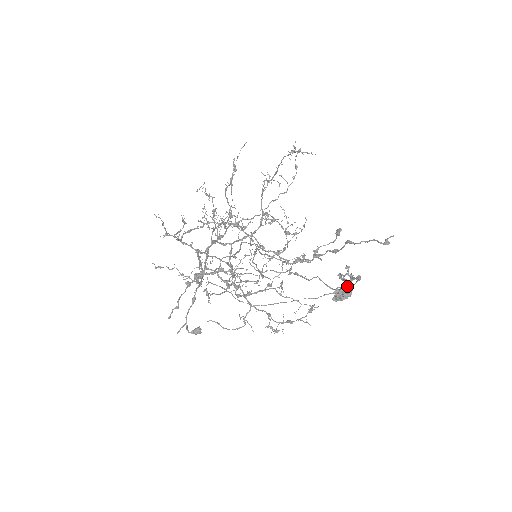
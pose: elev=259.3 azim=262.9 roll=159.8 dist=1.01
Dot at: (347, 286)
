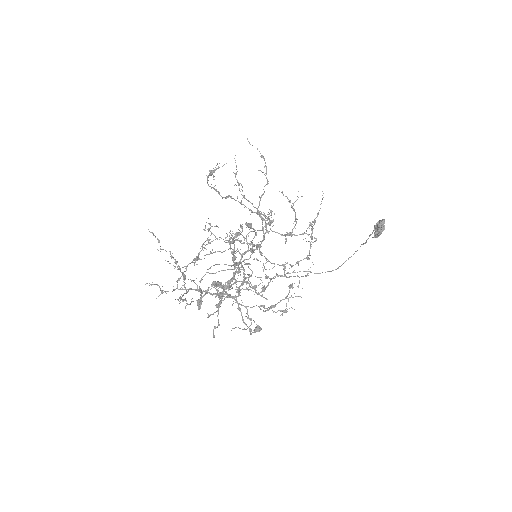
Dot at: (226, 287)
